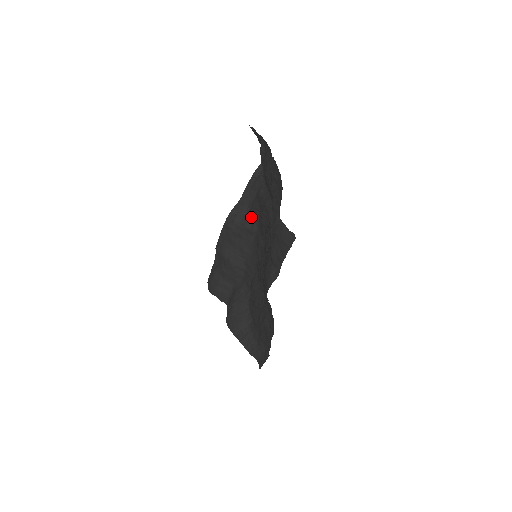
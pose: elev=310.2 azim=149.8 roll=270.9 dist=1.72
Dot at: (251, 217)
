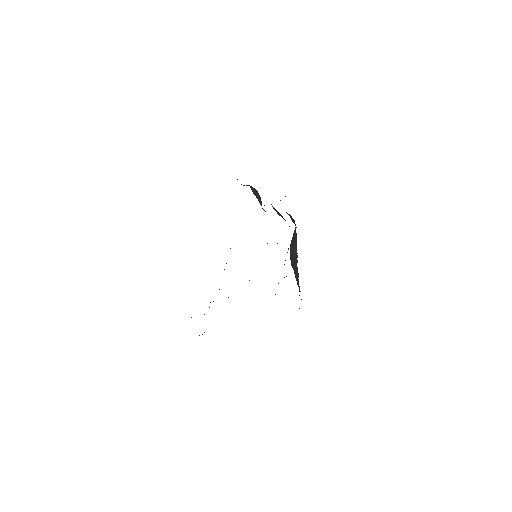
Dot at: occluded
